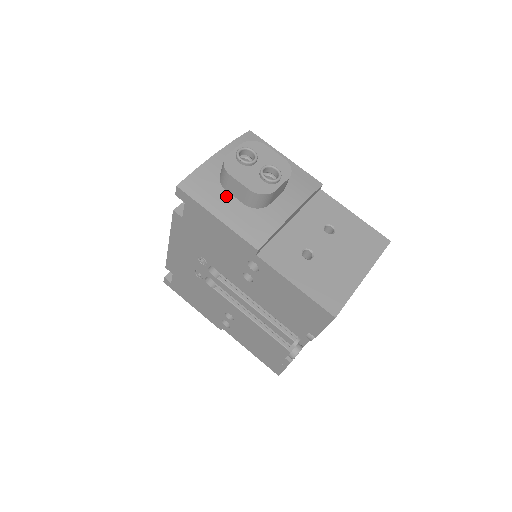
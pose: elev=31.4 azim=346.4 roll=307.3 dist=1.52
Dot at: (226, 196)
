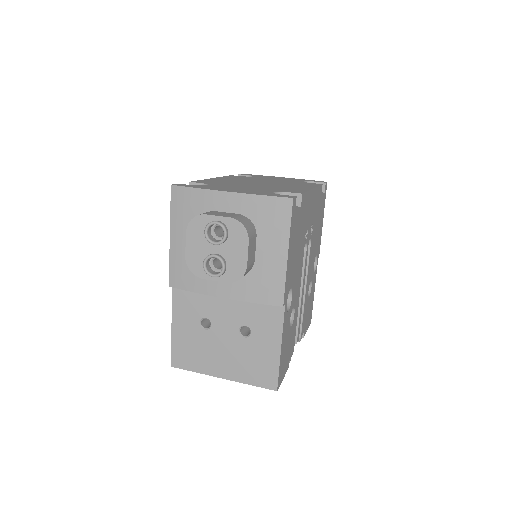
Dot at: occluded
